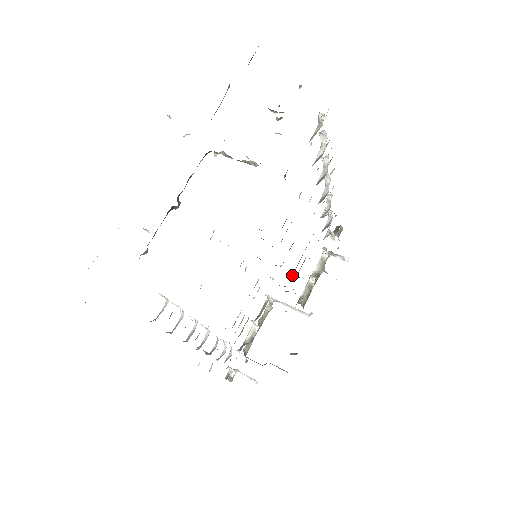
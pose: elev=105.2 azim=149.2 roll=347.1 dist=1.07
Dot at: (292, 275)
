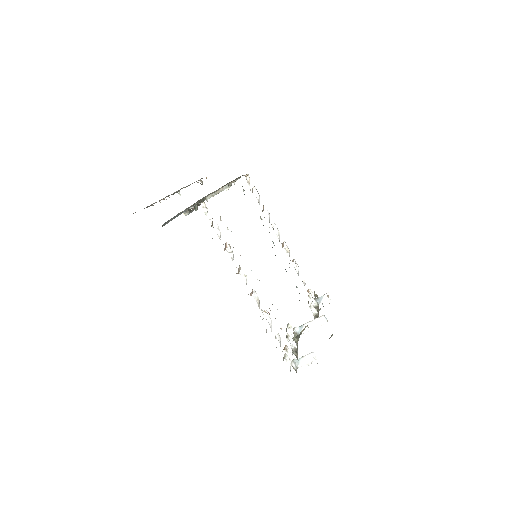
Dot at: occluded
